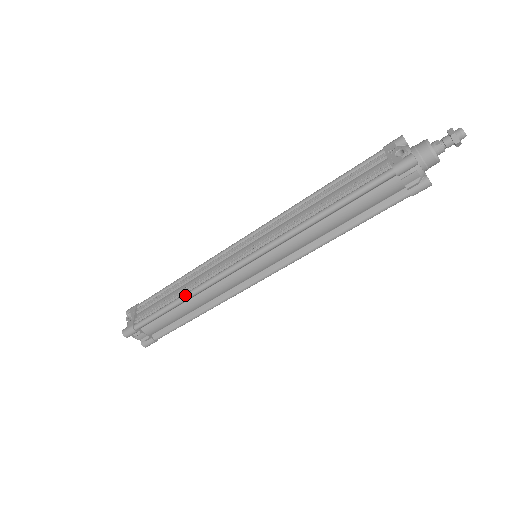
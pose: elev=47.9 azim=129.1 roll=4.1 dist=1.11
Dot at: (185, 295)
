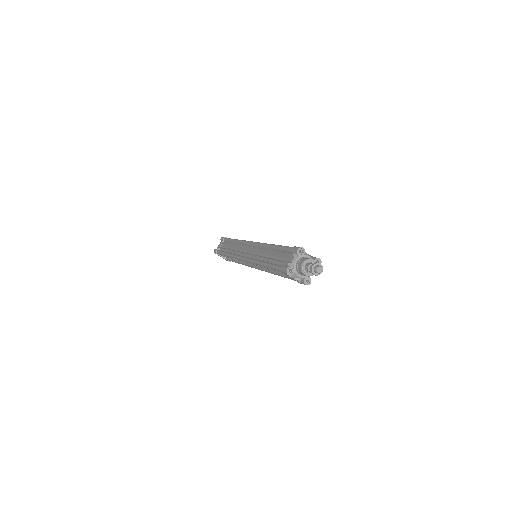
Dot at: occluded
